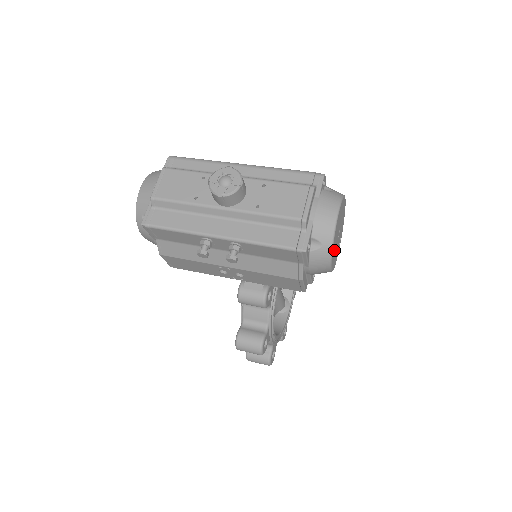
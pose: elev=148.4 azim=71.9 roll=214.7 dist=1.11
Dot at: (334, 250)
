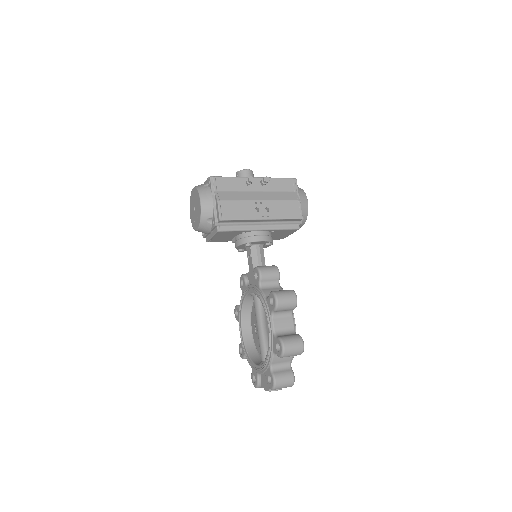
Dot at: occluded
